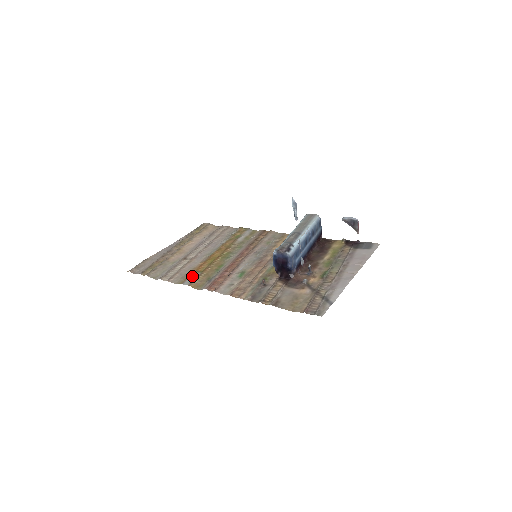
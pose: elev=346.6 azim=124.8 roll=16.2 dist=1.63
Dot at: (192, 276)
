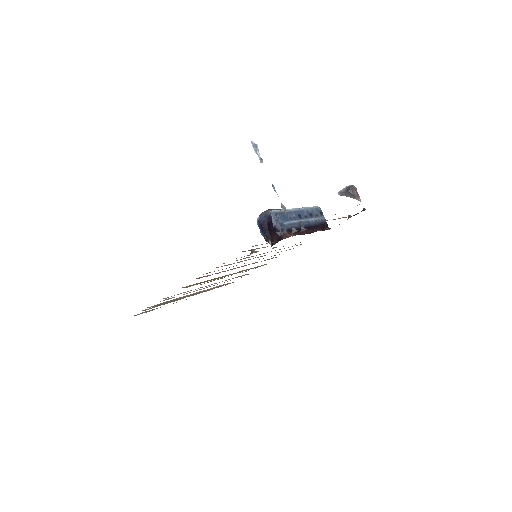
Dot at: occluded
